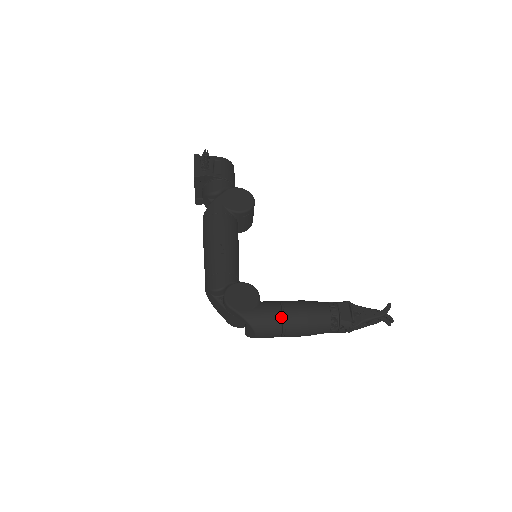
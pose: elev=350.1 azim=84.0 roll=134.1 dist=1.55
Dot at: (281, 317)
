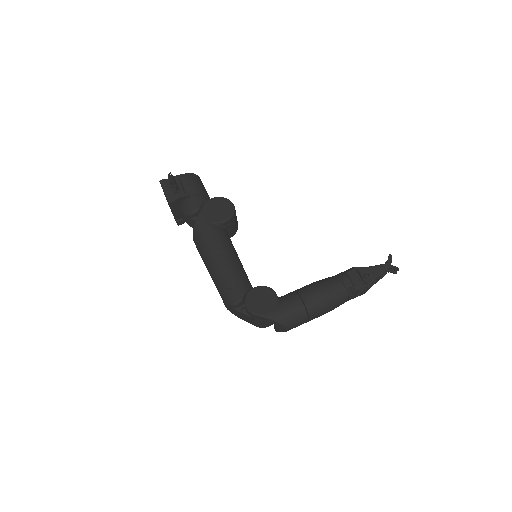
Dot at: (303, 305)
